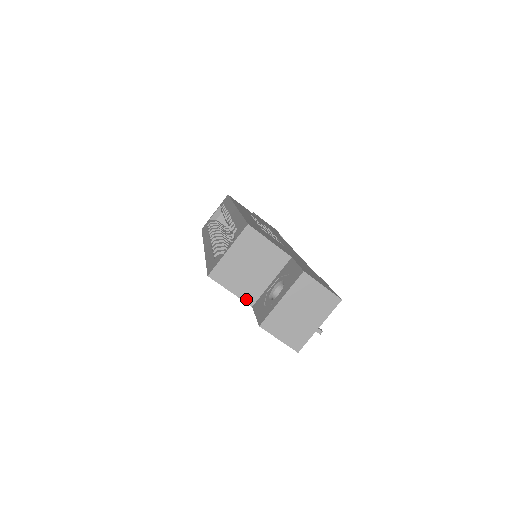
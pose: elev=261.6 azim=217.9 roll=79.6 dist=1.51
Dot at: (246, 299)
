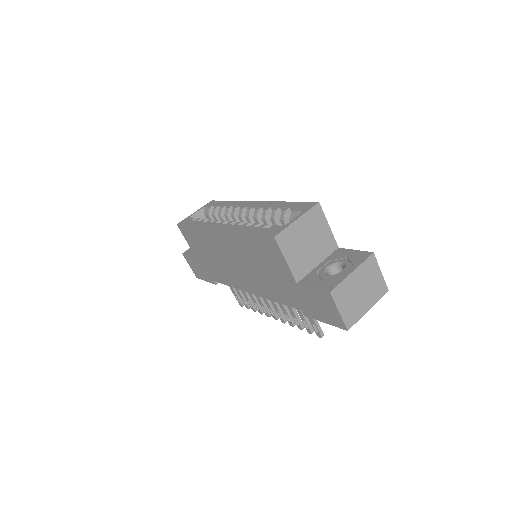
Dot at: (295, 273)
